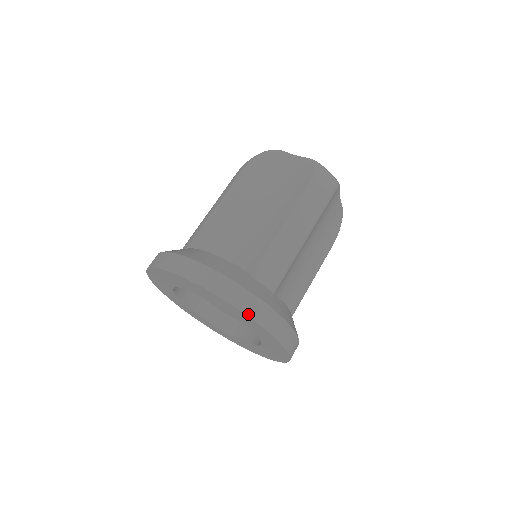
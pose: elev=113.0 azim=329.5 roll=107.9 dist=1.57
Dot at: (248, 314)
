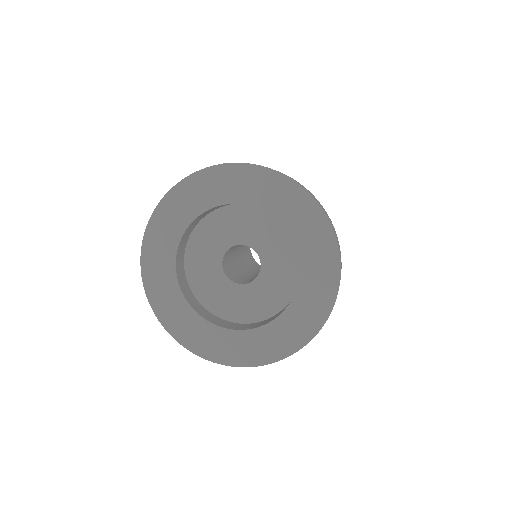
Dot at: (213, 166)
